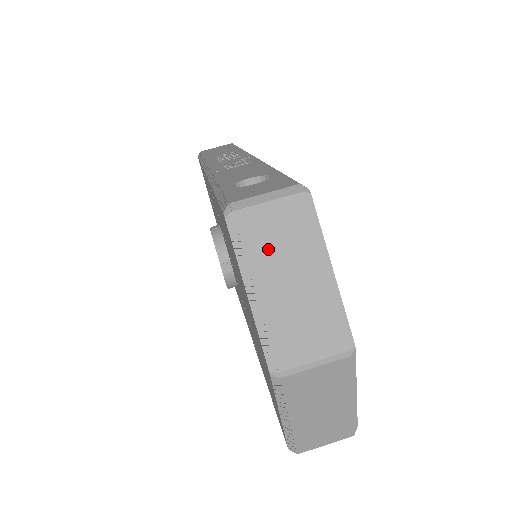
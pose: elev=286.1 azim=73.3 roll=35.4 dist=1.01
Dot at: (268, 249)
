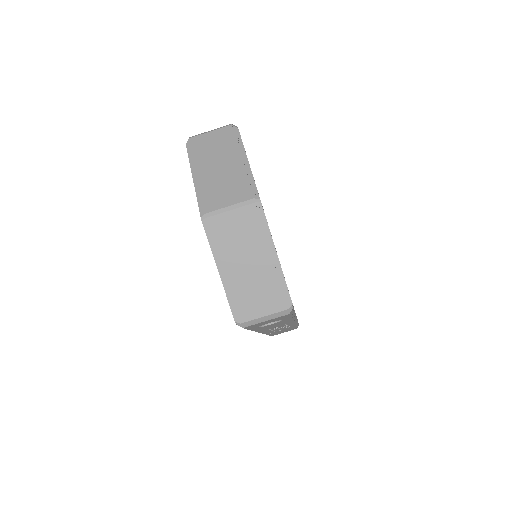
Dot at: (207, 153)
